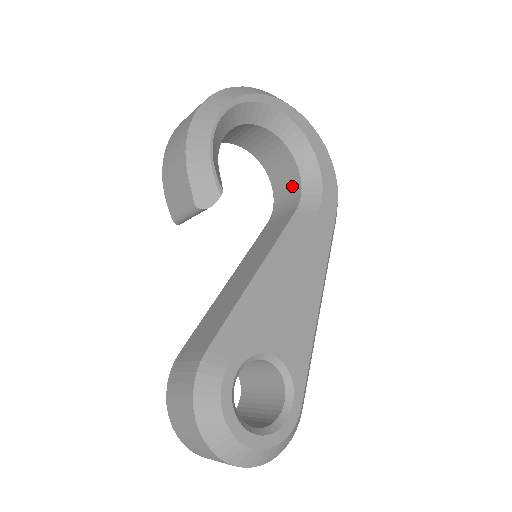
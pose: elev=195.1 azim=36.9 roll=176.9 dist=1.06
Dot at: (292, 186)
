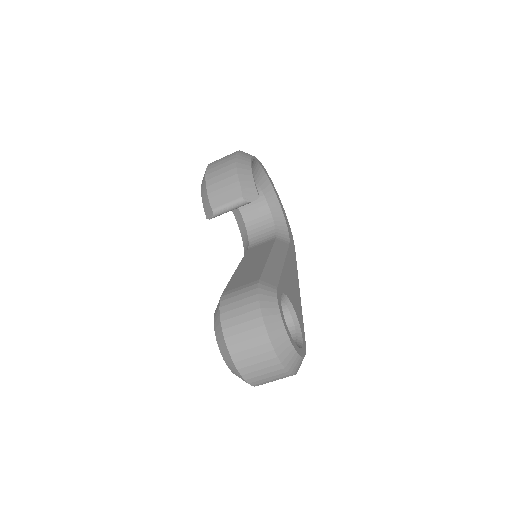
Dot at: (266, 229)
